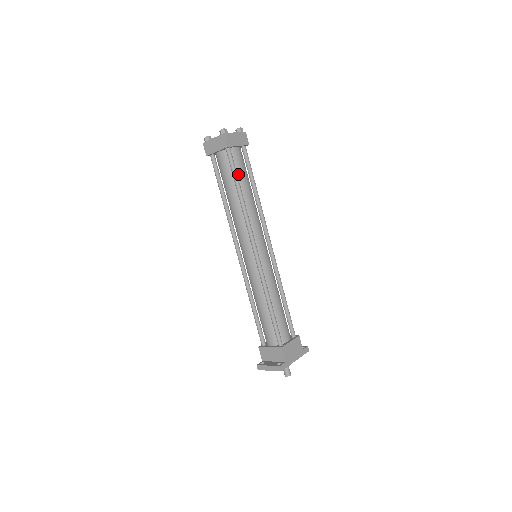
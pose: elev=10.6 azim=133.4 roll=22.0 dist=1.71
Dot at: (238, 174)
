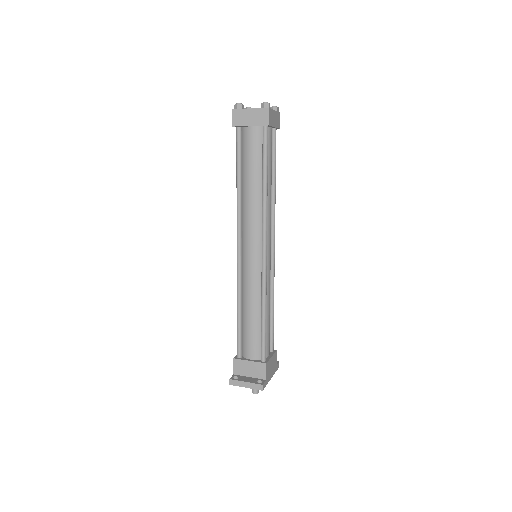
Dot at: occluded
